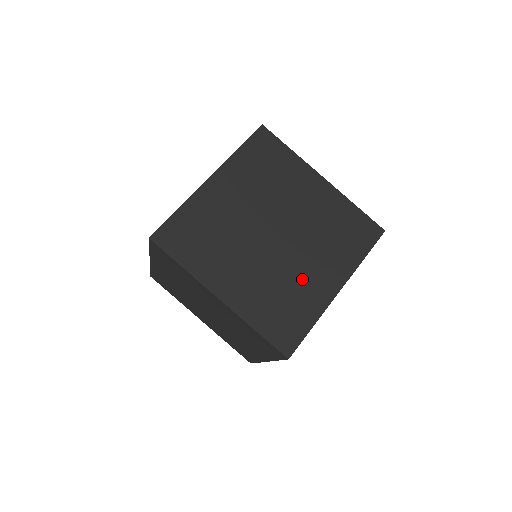
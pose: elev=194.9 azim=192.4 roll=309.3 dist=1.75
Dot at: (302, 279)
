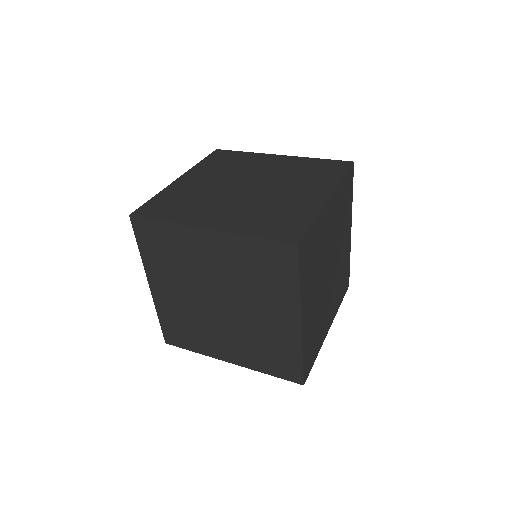
Dot at: (266, 327)
